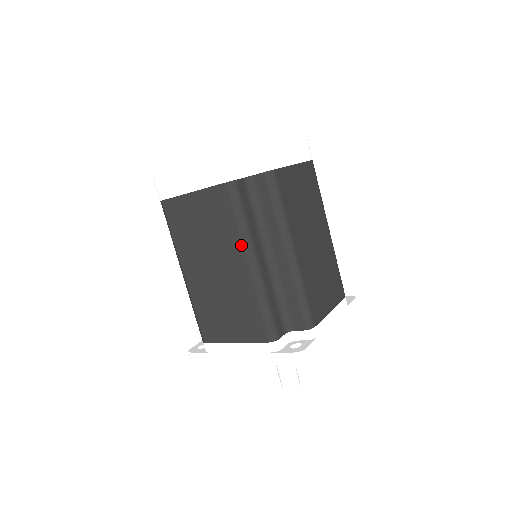
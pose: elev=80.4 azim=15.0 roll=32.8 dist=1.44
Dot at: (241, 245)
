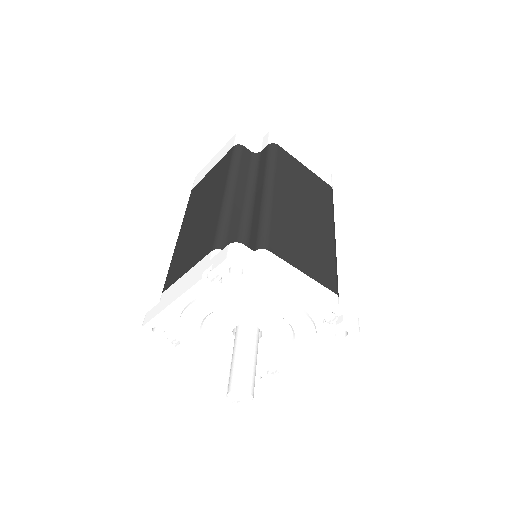
Dot at: (226, 180)
